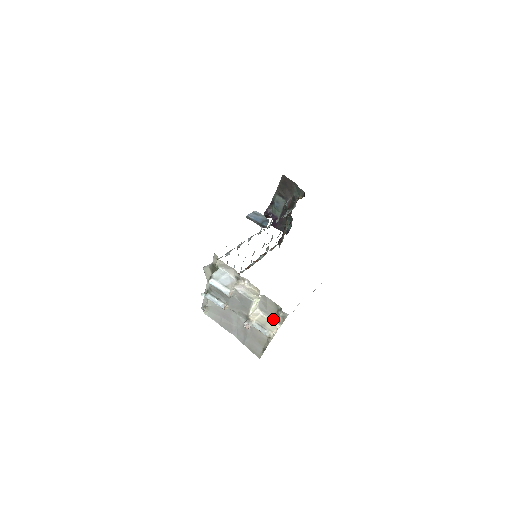
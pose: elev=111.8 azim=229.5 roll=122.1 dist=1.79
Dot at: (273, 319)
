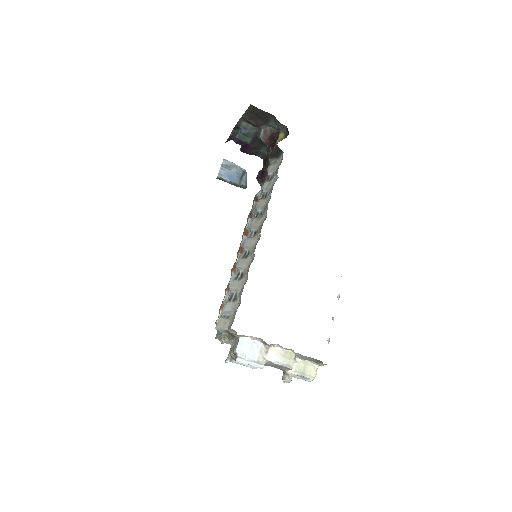
Dot at: (310, 361)
